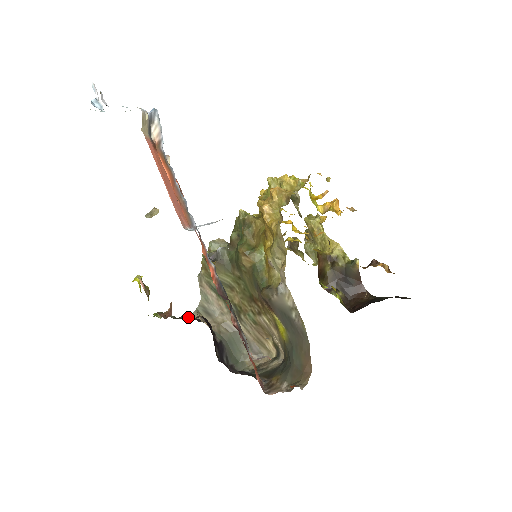
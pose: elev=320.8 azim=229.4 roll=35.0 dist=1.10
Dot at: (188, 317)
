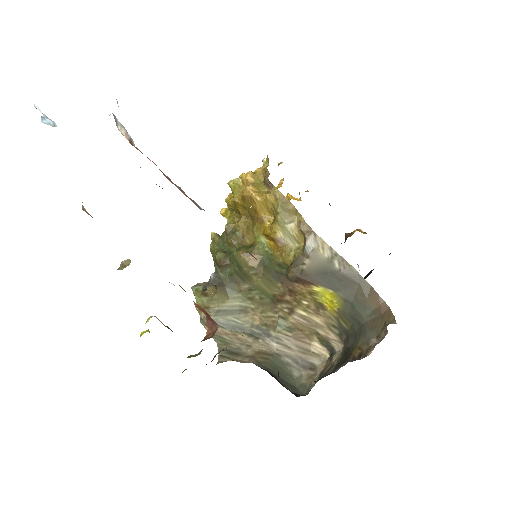
Dot at: occluded
